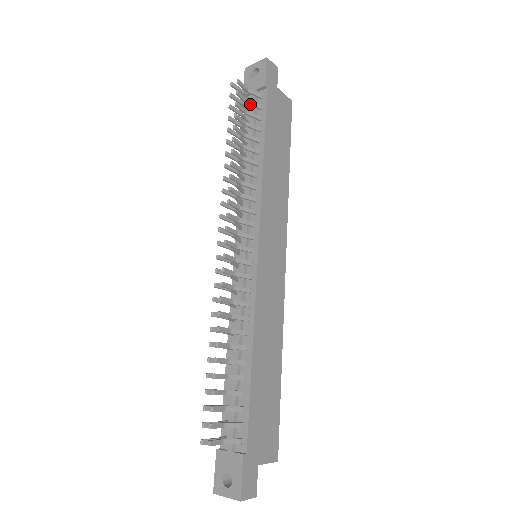
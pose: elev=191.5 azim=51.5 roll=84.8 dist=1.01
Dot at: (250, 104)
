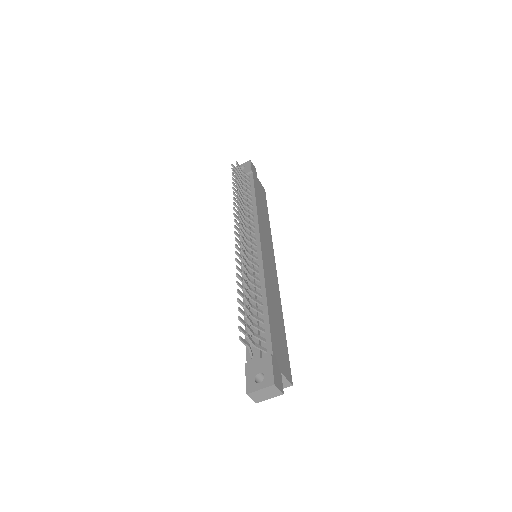
Dot at: (243, 177)
